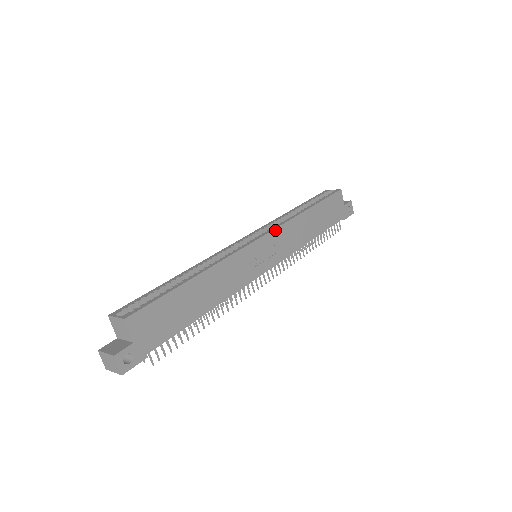
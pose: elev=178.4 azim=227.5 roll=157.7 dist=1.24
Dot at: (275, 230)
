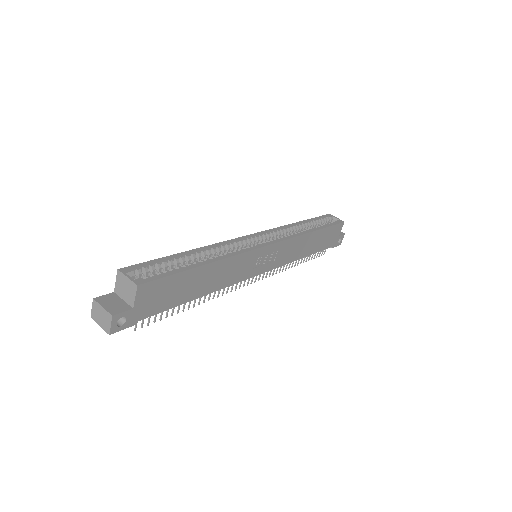
Dot at: (284, 241)
